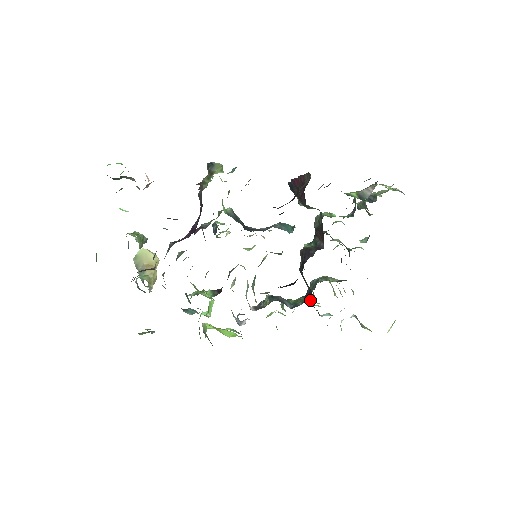
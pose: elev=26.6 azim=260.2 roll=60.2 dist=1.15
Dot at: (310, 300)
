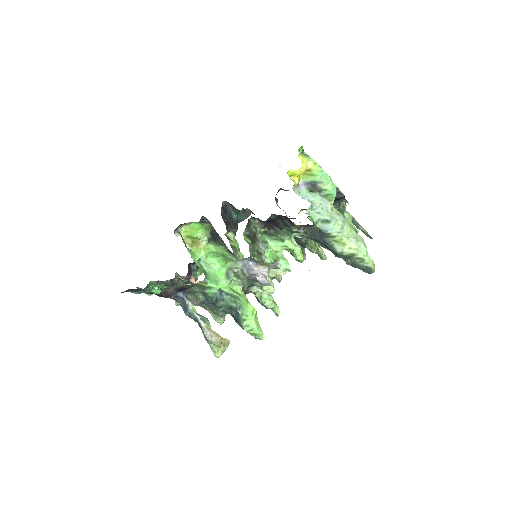
Dot at: (278, 218)
